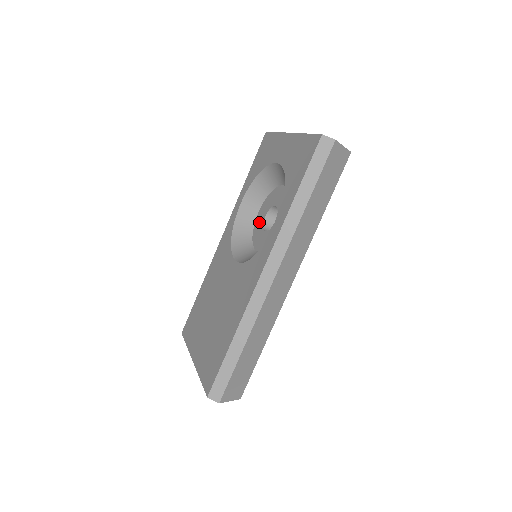
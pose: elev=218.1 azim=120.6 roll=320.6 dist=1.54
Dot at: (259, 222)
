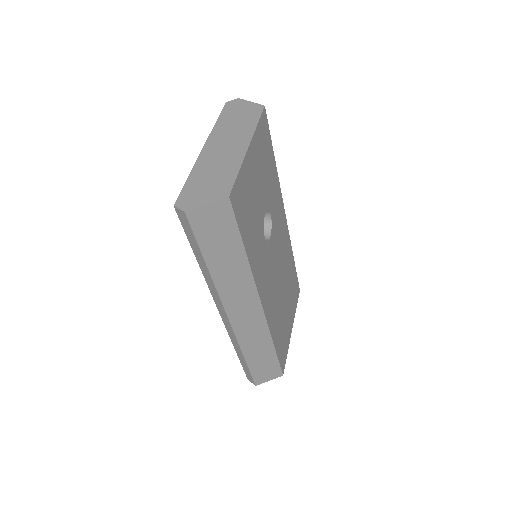
Dot at: occluded
